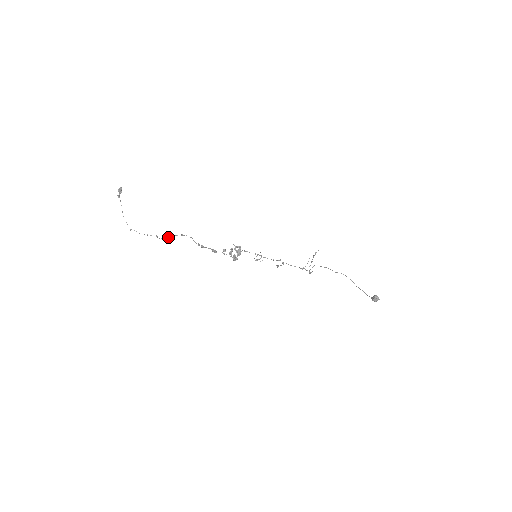
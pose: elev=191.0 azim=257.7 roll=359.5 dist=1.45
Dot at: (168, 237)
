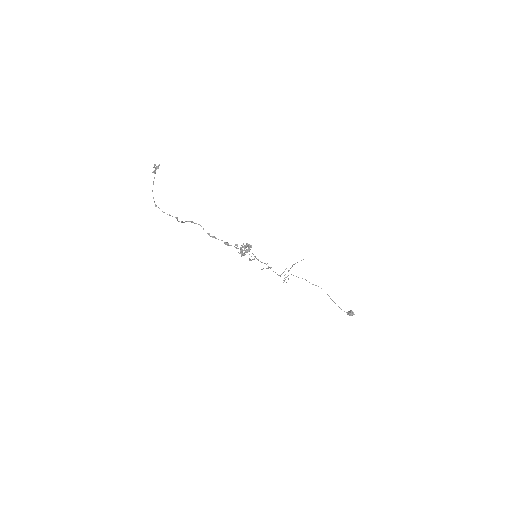
Dot at: (182, 221)
